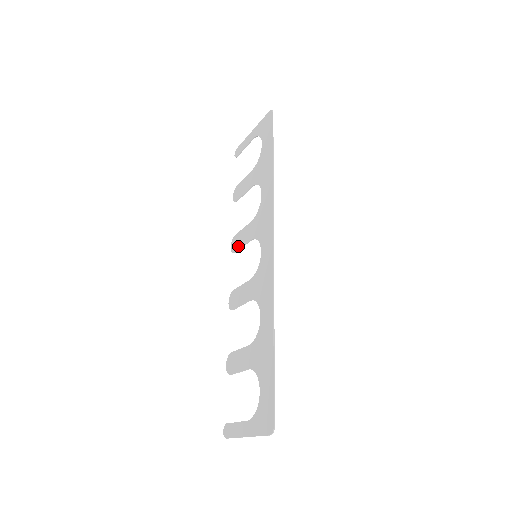
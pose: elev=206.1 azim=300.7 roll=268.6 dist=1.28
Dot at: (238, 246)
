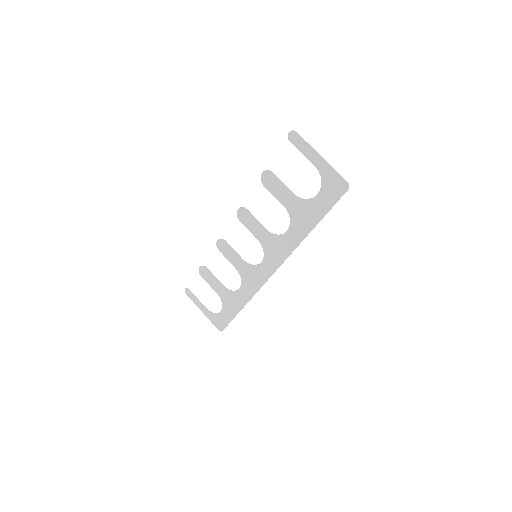
Dot at: (245, 223)
